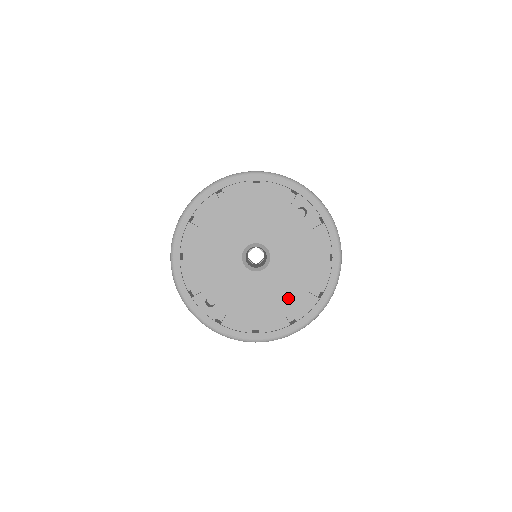
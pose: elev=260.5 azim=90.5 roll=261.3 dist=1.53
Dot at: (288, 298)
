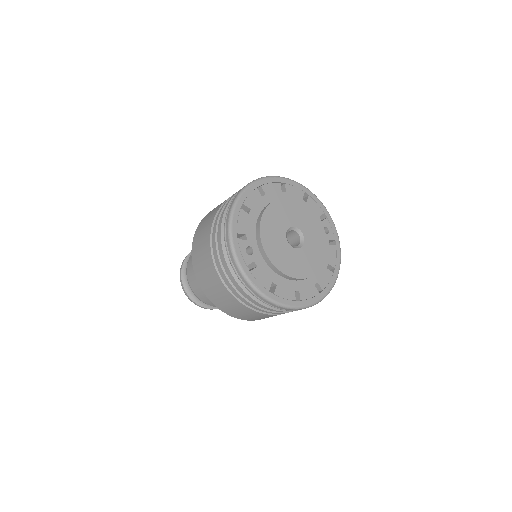
Dot at: (306, 278)
